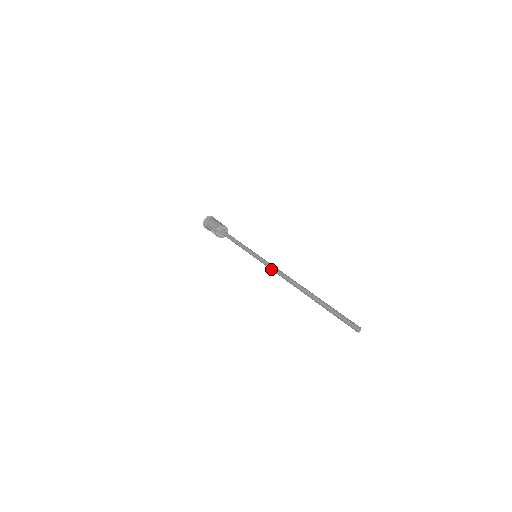
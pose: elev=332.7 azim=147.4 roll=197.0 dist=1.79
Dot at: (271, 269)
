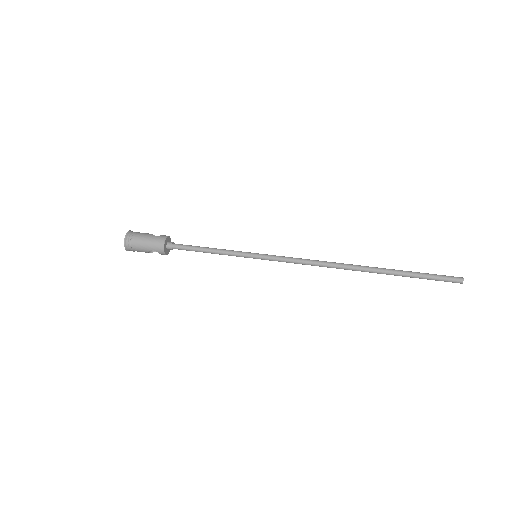
Dot at: occluded
